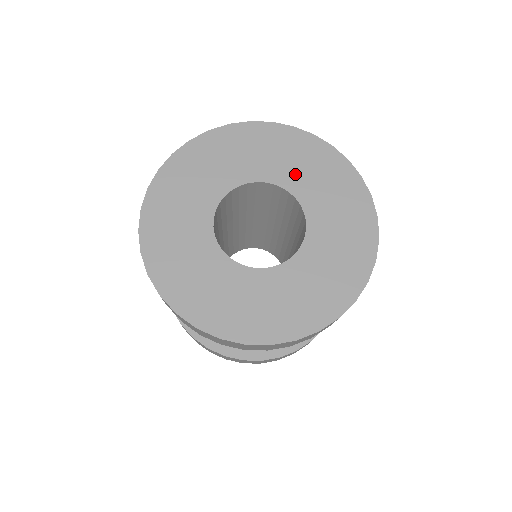
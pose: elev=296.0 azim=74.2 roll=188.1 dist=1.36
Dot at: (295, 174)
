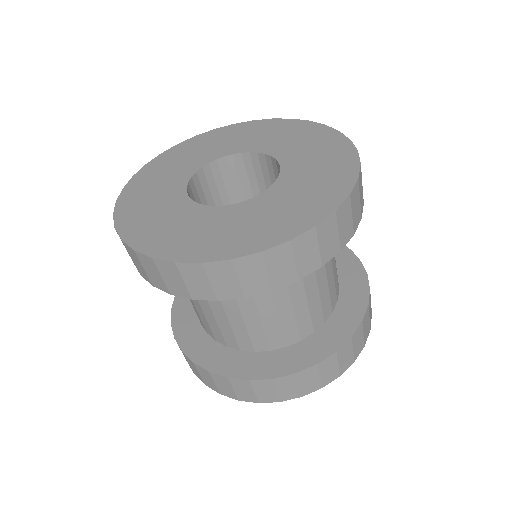
Dot at: (214, 151)
